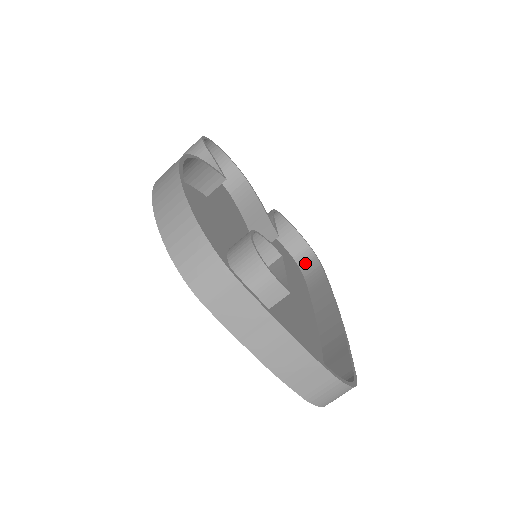
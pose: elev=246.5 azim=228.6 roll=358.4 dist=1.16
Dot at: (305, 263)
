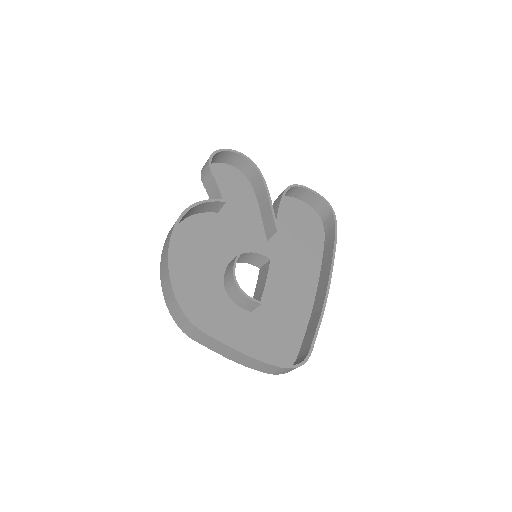
Dot at: (326, 219)
